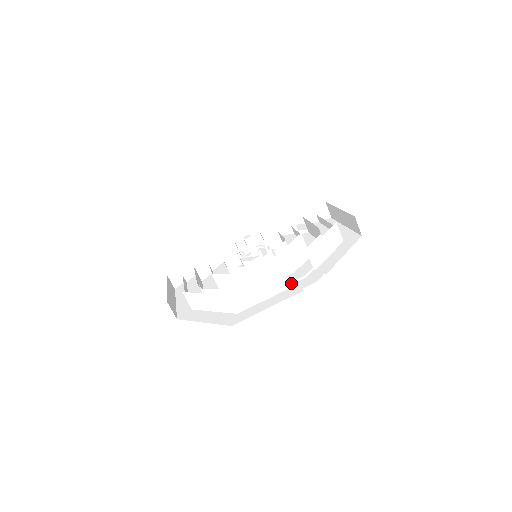
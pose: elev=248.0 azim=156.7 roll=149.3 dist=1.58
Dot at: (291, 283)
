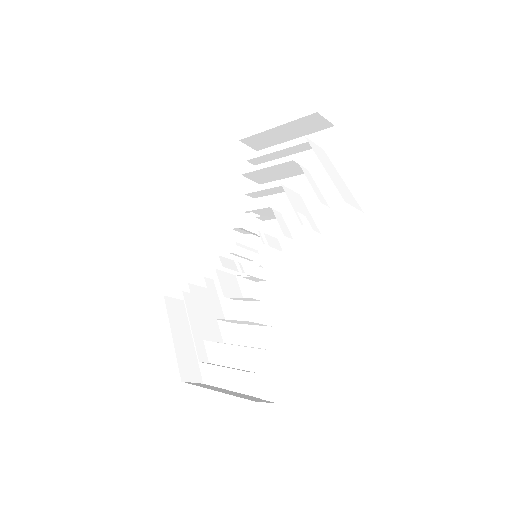
Dot at: occluded
